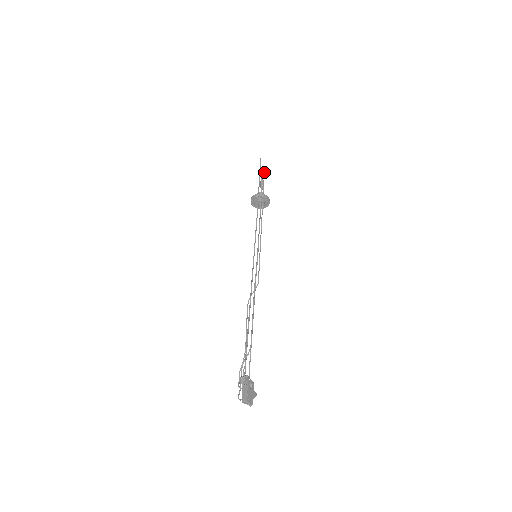
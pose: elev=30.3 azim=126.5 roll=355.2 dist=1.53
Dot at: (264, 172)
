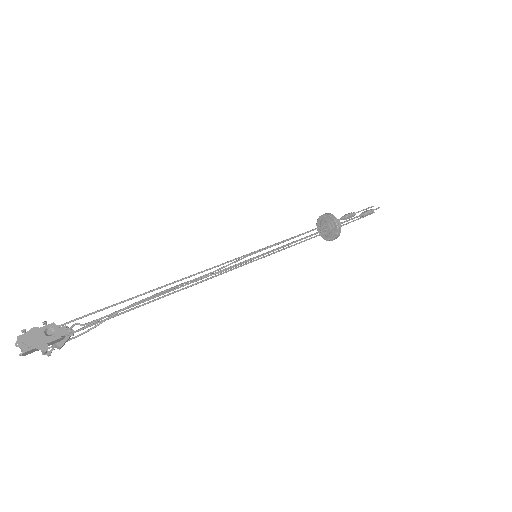
Dot at: (365, 211)
